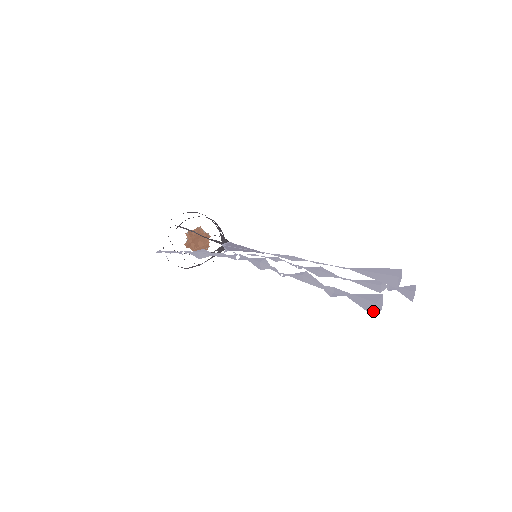
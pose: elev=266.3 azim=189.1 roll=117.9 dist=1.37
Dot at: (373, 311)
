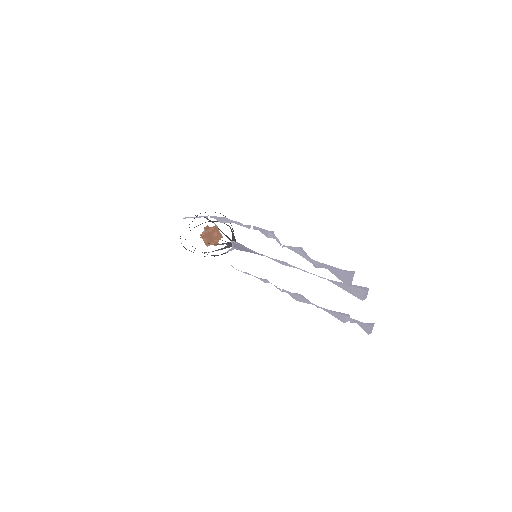
Dot at: (345, 279)
